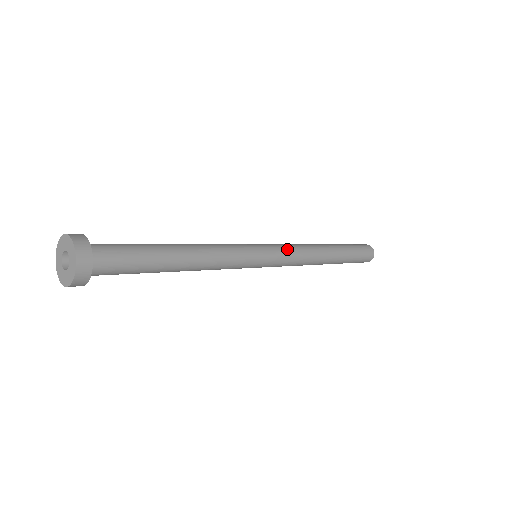
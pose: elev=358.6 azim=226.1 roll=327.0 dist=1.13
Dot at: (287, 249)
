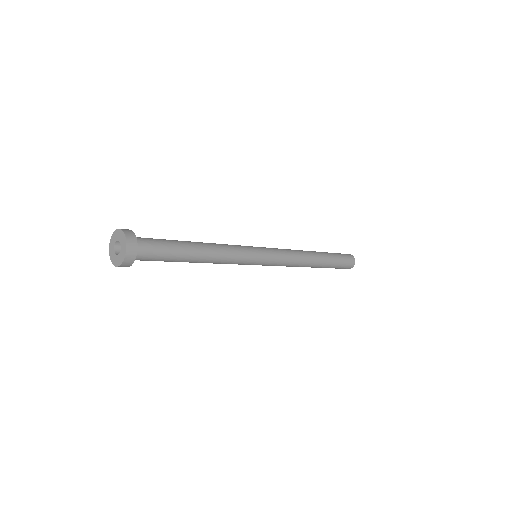
Dot at: (282, 254)
